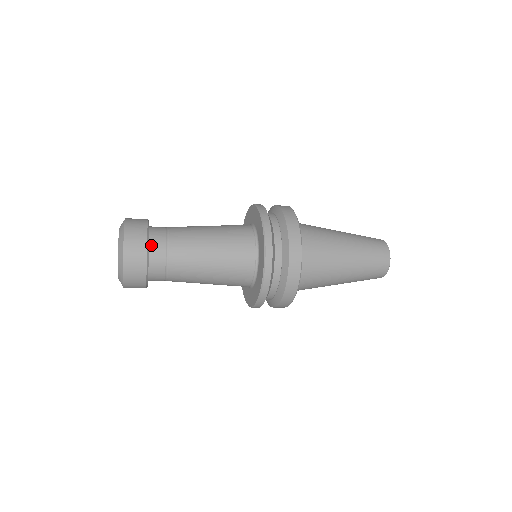
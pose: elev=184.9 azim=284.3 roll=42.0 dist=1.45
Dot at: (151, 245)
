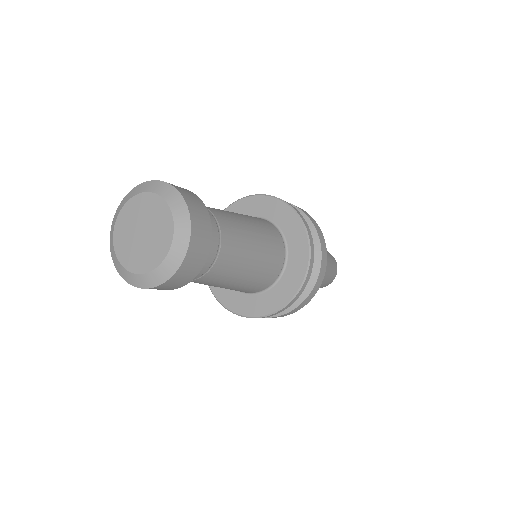
Dot at: occluded
